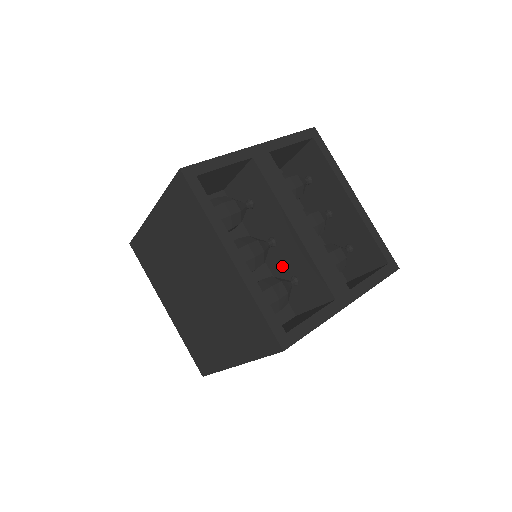
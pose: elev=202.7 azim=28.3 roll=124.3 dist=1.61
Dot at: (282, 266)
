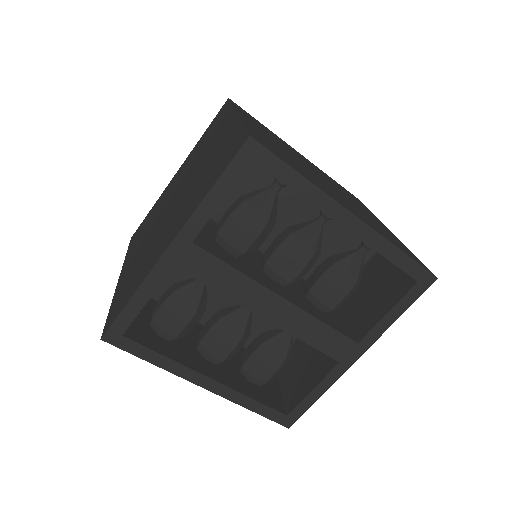
Dot at: occluded
